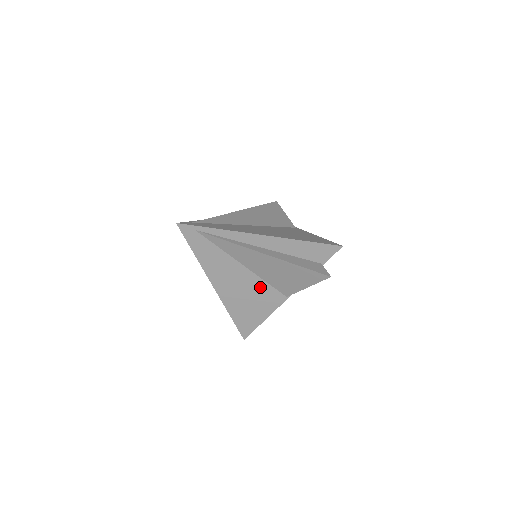
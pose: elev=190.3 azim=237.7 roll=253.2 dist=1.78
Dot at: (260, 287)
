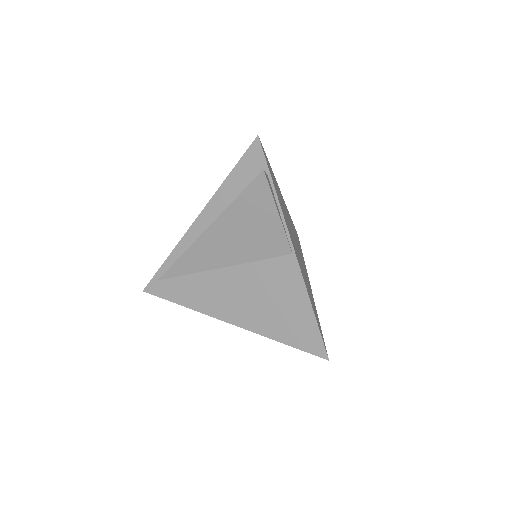
Dot at: (259, 274)
